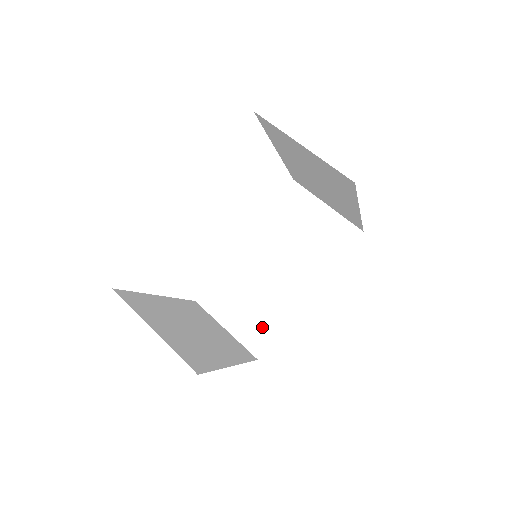
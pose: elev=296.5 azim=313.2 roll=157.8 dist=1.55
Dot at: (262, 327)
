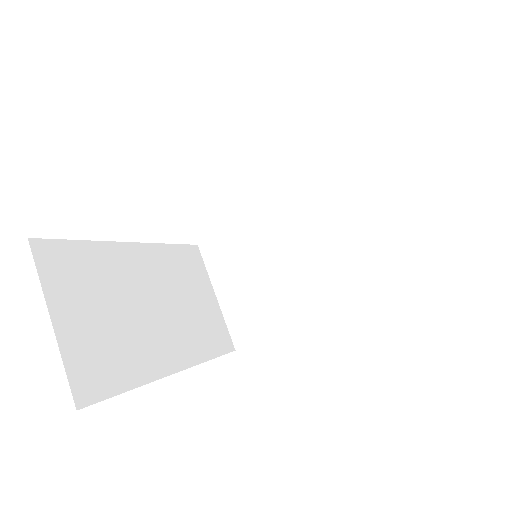
Dot at: (256, 318)
